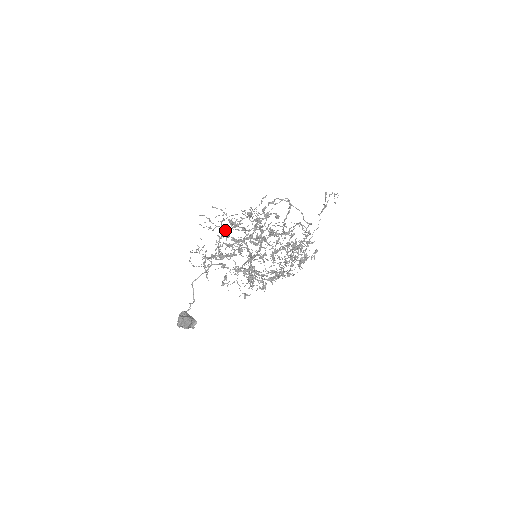
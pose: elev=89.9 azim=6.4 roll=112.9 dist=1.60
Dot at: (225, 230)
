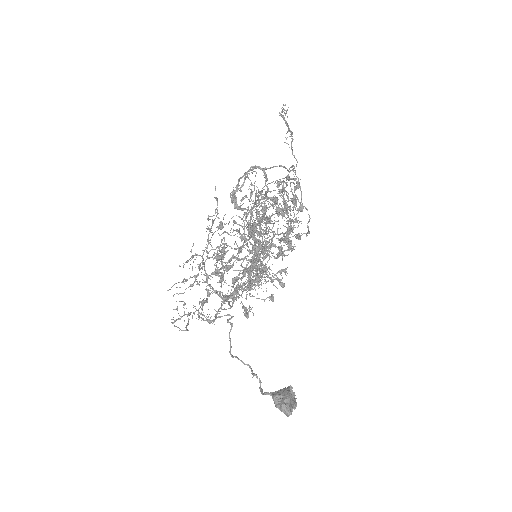
Dot at: occluded
